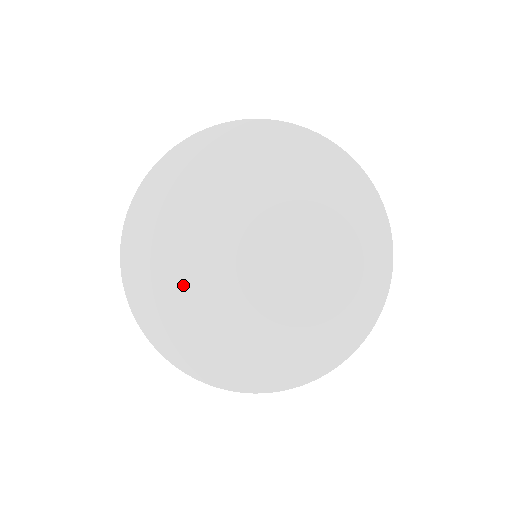
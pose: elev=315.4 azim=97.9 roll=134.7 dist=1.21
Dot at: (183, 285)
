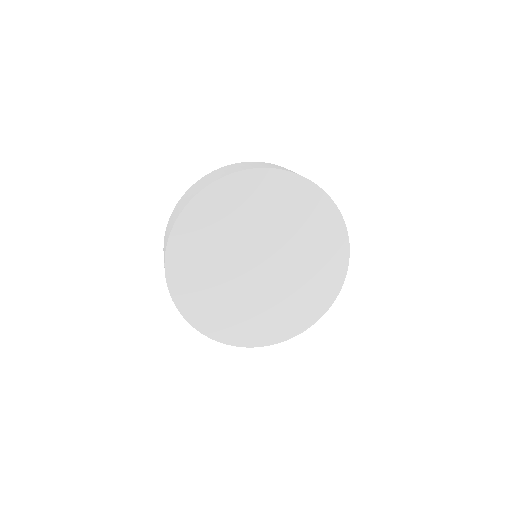
Dot at: (229, 304)
